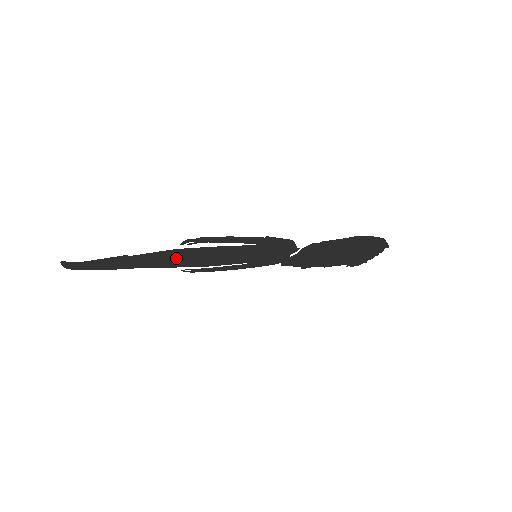
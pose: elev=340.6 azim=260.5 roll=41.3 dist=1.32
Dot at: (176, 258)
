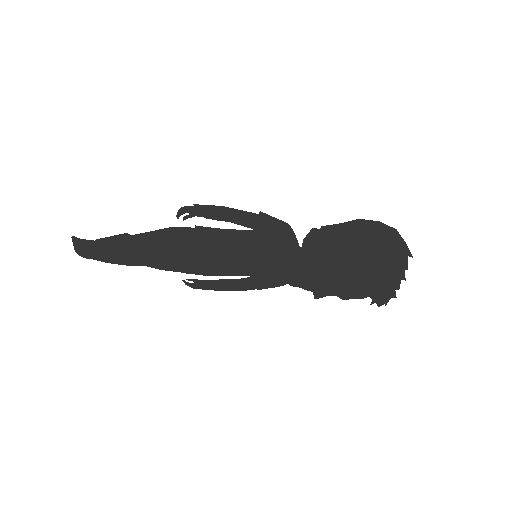
Dot at: (175, 249)
